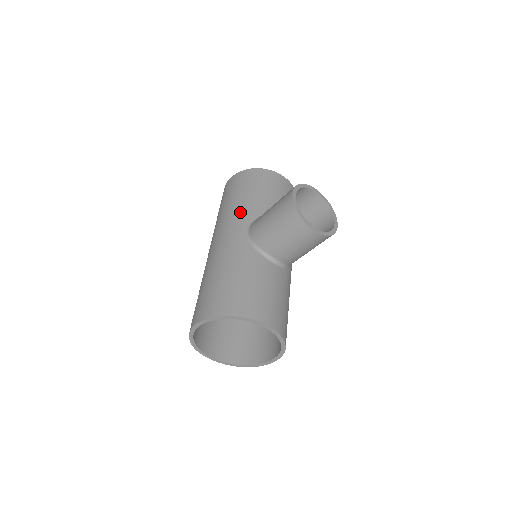
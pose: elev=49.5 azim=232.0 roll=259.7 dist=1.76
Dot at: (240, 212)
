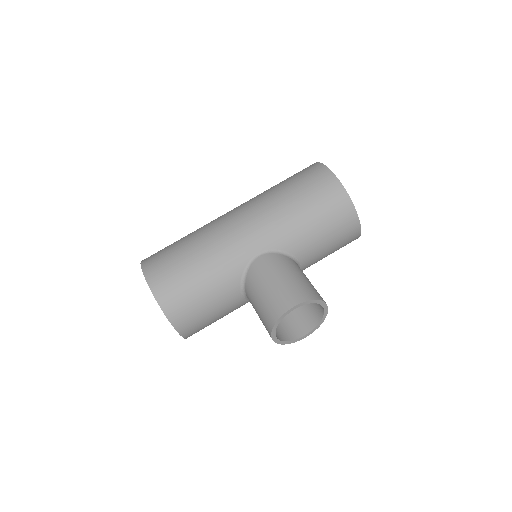
Dot at: (279, 228)
